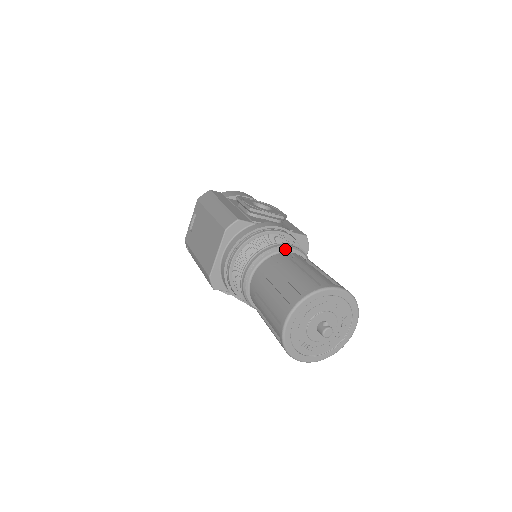
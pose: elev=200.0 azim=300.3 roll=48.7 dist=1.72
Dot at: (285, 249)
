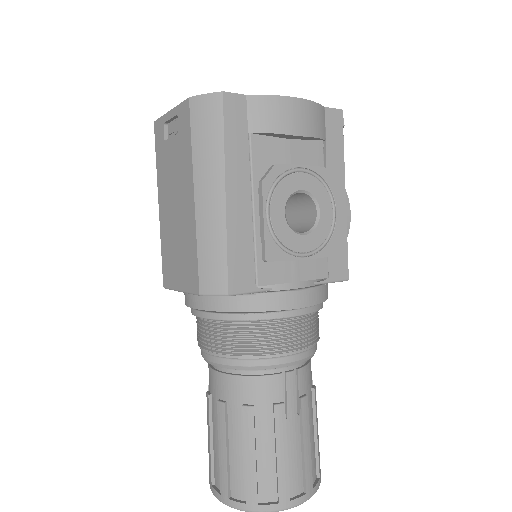
Dot at: (280, 367)
